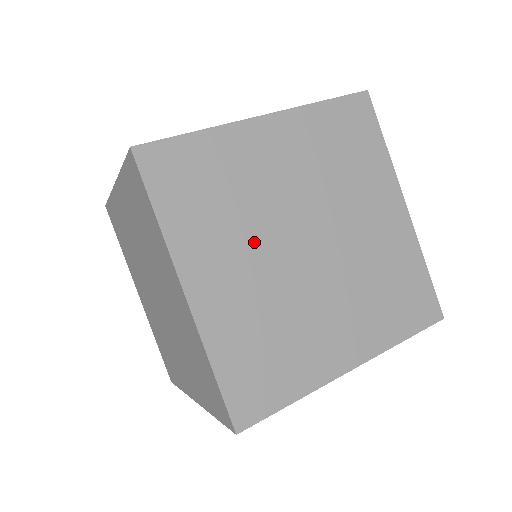
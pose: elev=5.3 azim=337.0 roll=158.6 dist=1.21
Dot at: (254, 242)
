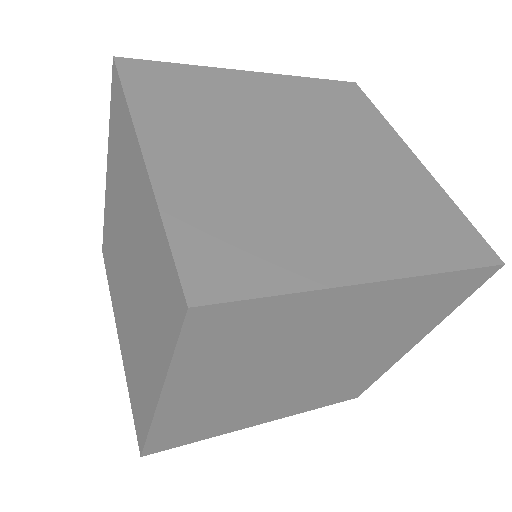
Dot at: (257, 371)
